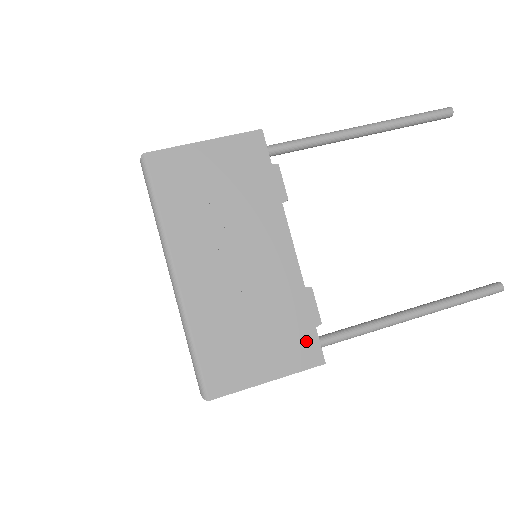
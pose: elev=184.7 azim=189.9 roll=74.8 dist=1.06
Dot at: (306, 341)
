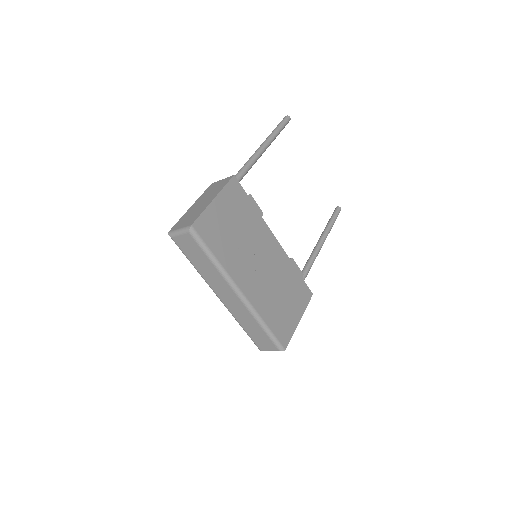
Dot at: (302, 288)
